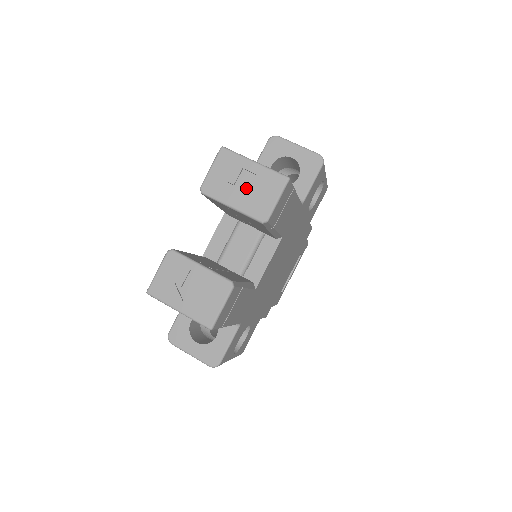
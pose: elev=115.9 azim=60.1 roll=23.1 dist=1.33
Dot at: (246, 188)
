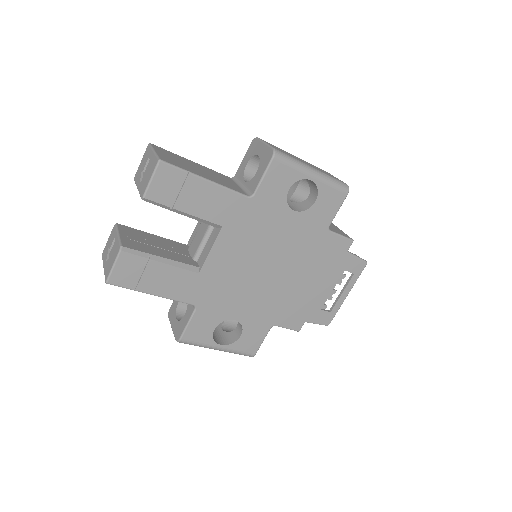
Dot at: occluded
